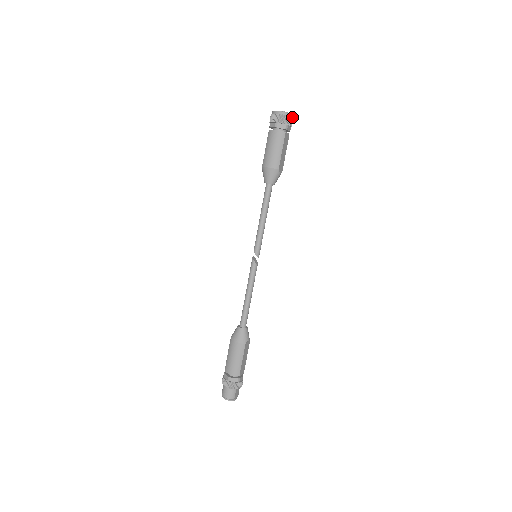
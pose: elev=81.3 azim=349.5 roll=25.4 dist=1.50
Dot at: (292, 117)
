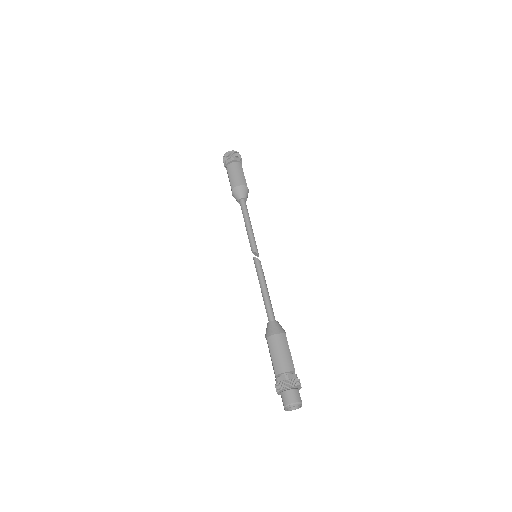
Dot at: occluded
